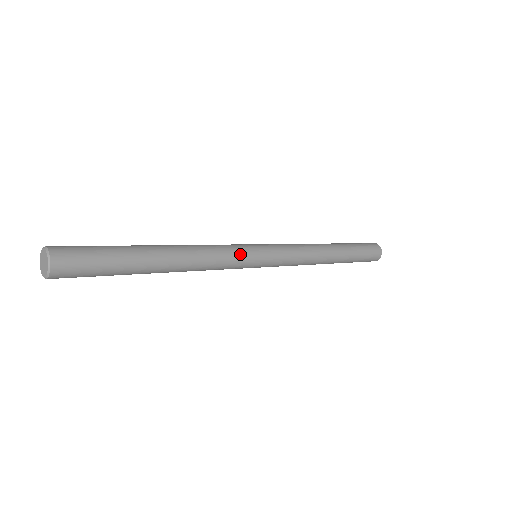
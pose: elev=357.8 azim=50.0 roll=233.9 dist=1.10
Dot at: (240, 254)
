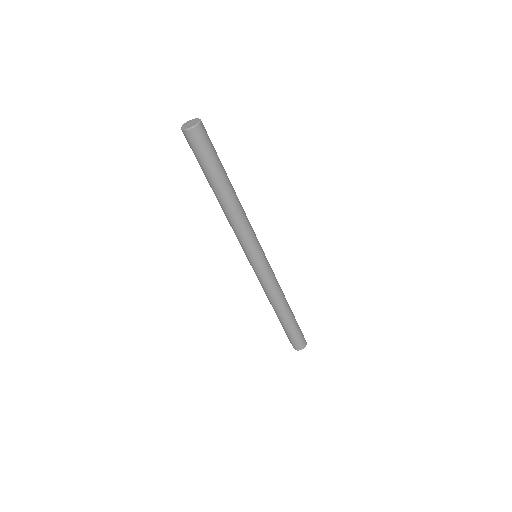
Dot at: occluded
